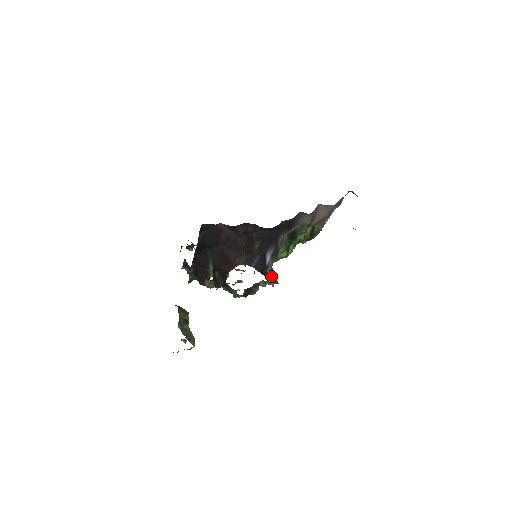
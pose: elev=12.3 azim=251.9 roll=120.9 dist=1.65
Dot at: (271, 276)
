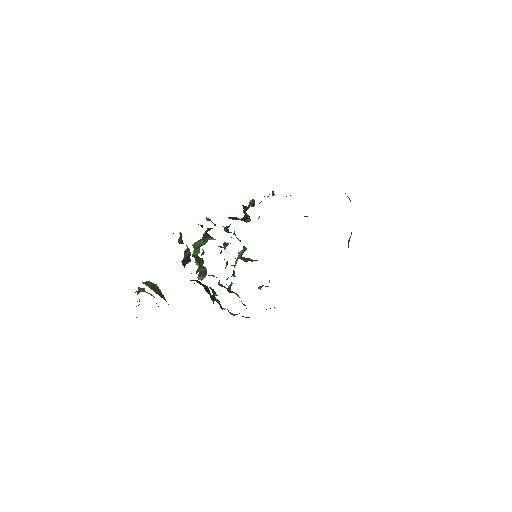
Dot at: occluded
